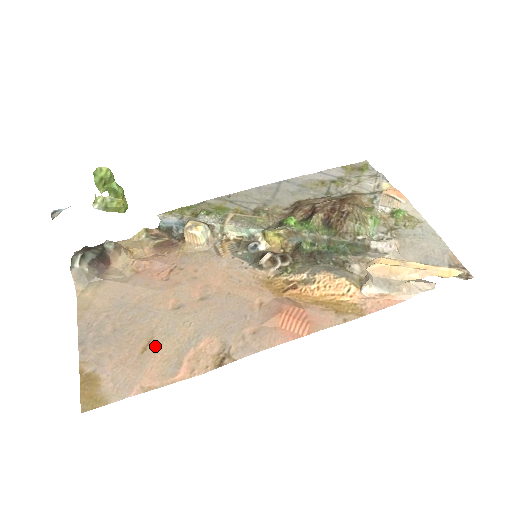
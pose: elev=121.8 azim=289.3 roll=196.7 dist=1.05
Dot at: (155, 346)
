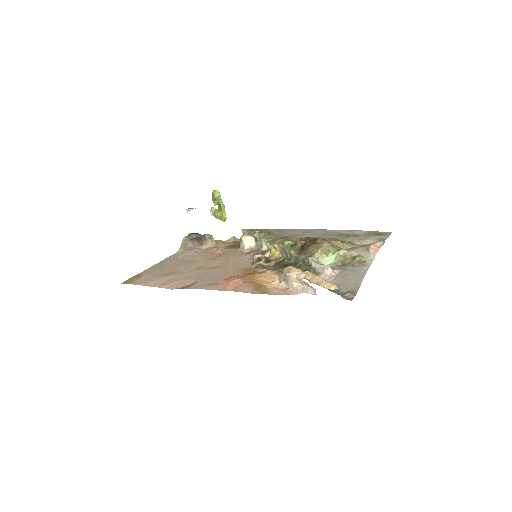
Dot at: (172, 275)
